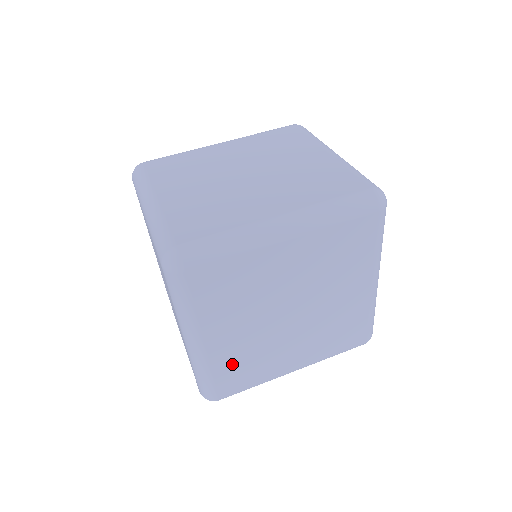
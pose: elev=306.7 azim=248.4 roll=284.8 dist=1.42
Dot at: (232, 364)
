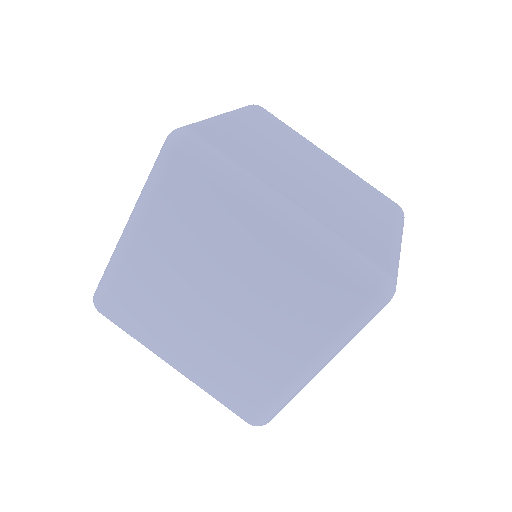
Dot at: (136, 289)
